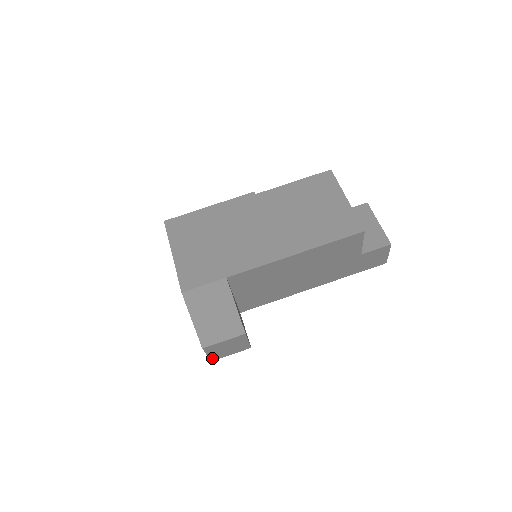
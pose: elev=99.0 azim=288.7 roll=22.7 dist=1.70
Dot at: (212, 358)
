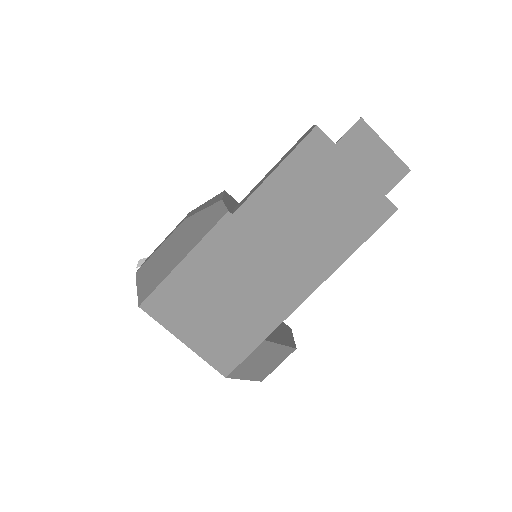
Dot at: occluded
